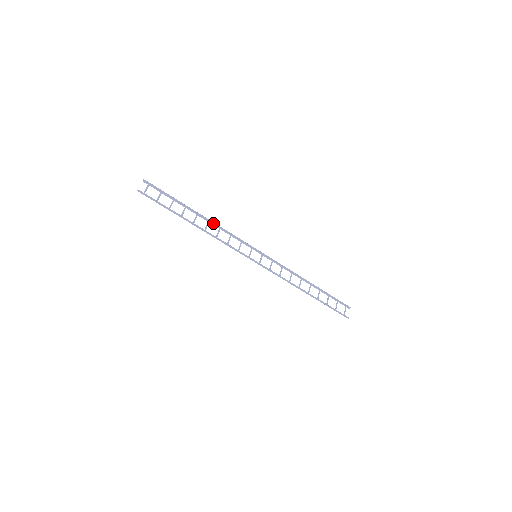
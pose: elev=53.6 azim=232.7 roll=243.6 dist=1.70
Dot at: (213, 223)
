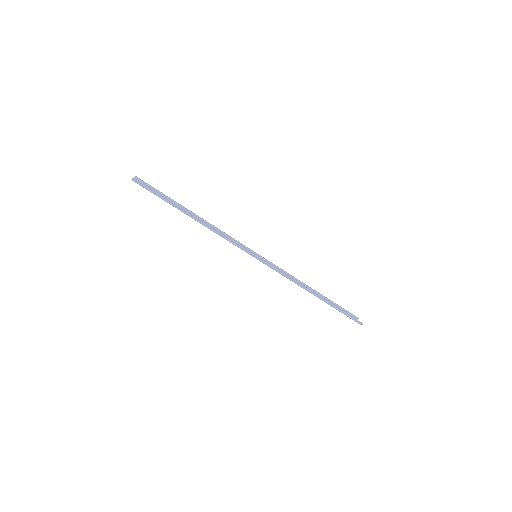
Dot at: (207, 224)
